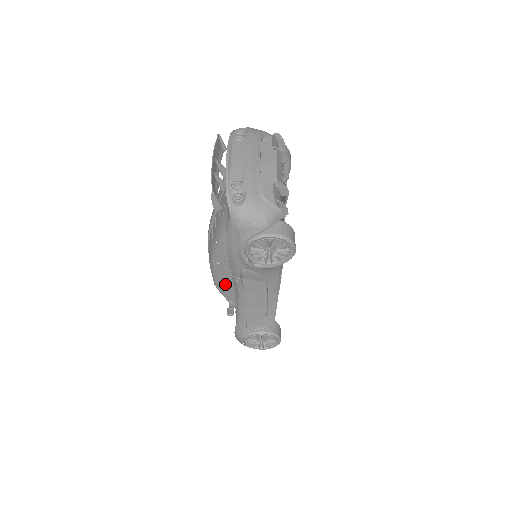
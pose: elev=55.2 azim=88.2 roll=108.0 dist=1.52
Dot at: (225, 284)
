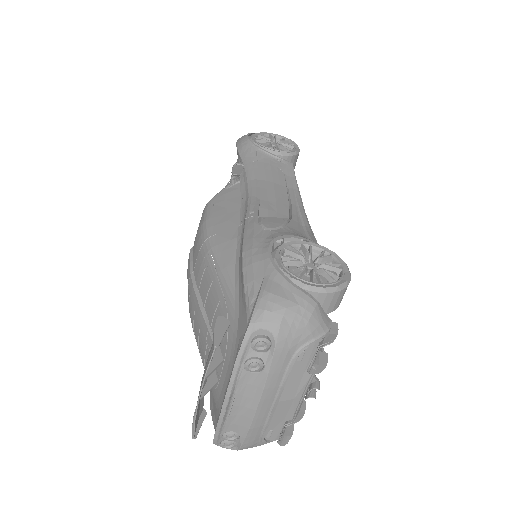
Dot at: occluded
